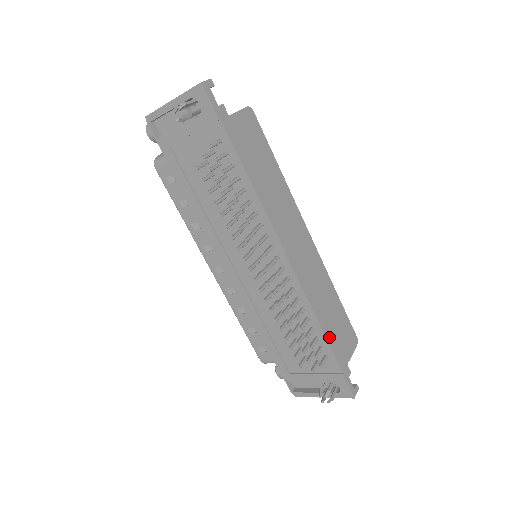
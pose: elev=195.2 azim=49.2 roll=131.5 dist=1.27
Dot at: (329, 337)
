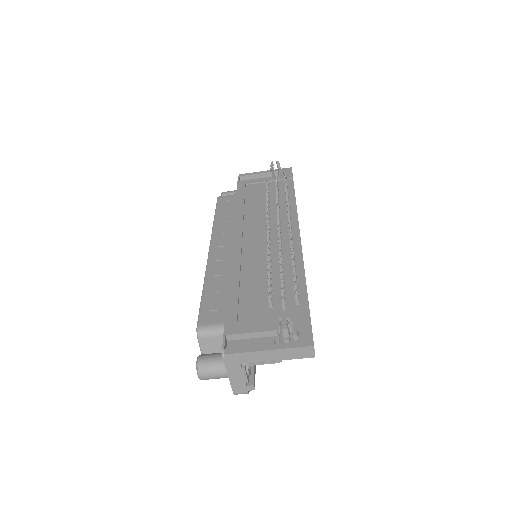
Dot at: occluded
